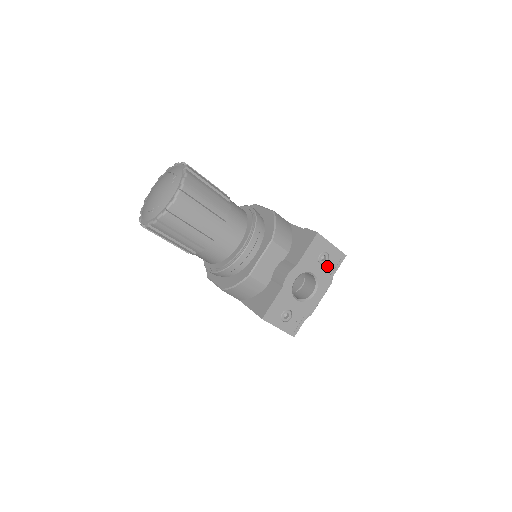
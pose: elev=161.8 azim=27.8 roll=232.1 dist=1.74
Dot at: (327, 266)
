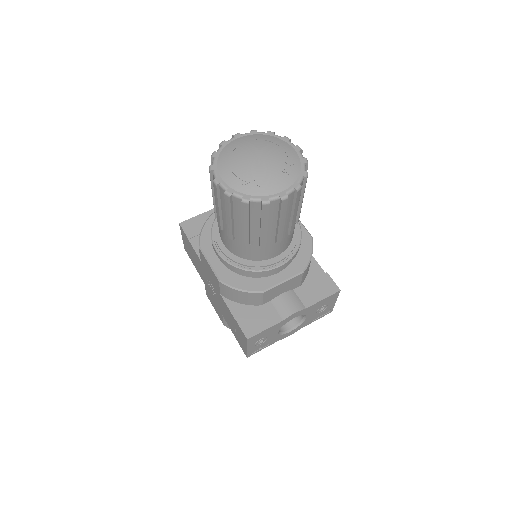
Dot at: (317, 315)
